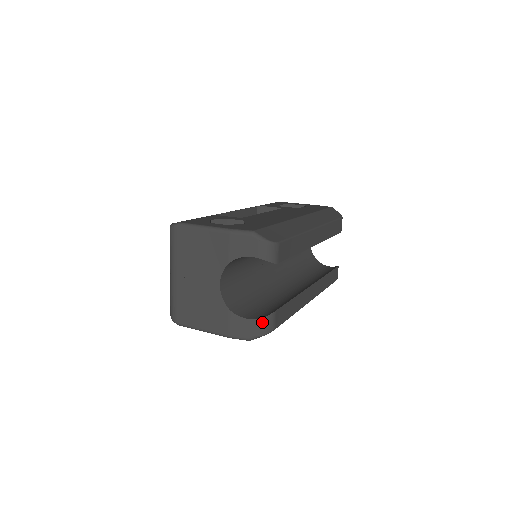
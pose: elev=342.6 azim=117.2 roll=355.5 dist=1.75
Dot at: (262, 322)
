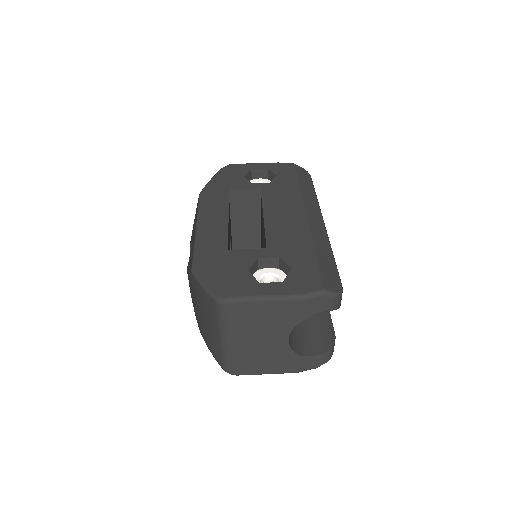
Dot at: (329, 353)
